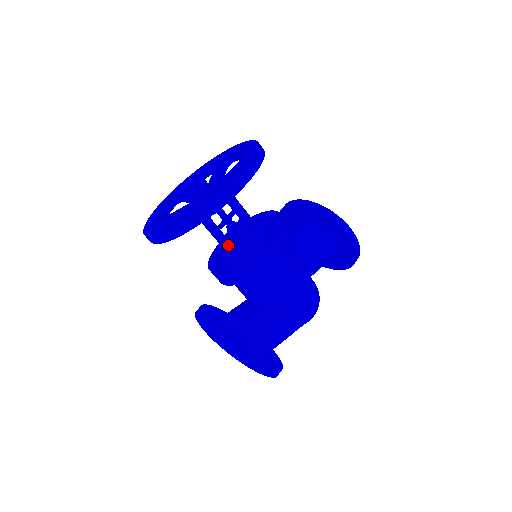
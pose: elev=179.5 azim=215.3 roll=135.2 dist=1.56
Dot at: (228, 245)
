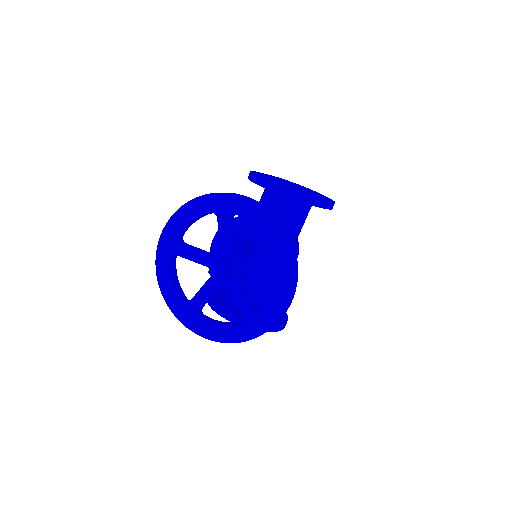
Dot at: (244, 279)
